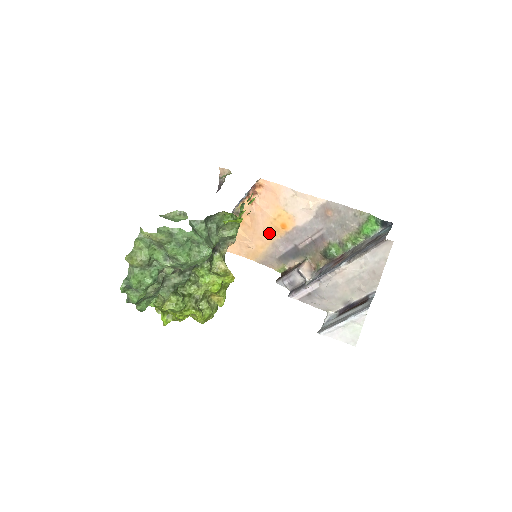
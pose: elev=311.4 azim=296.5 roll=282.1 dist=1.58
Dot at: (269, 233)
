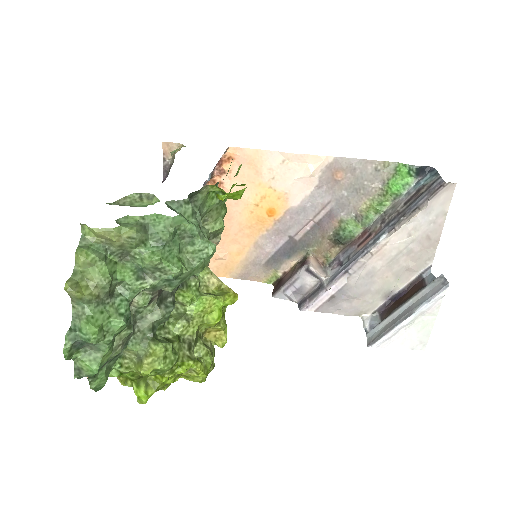
Dot at: (248, 229)
